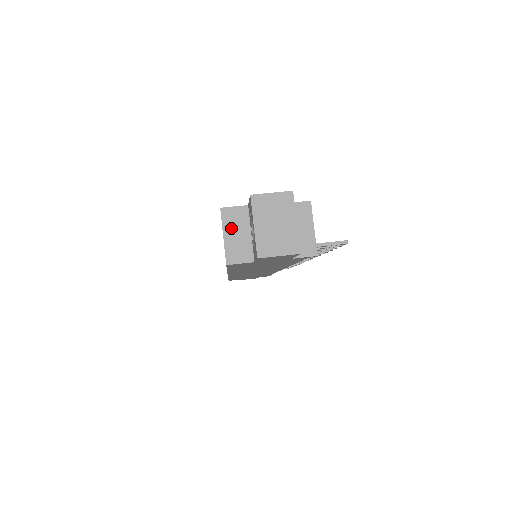
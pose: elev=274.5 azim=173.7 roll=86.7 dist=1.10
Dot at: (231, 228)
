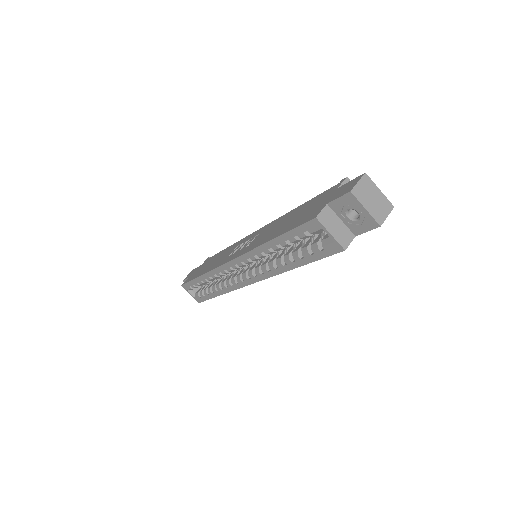
Dot at: (330, 226)
